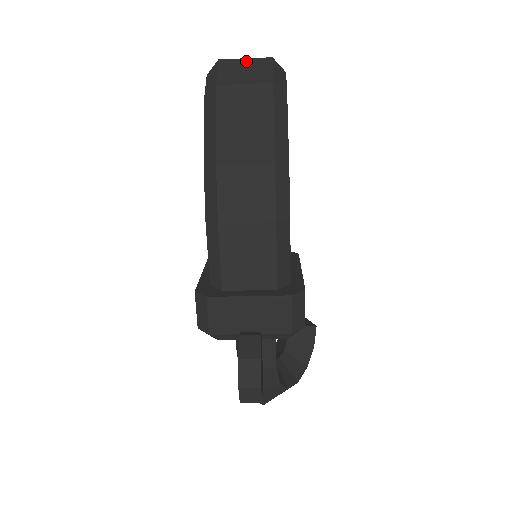
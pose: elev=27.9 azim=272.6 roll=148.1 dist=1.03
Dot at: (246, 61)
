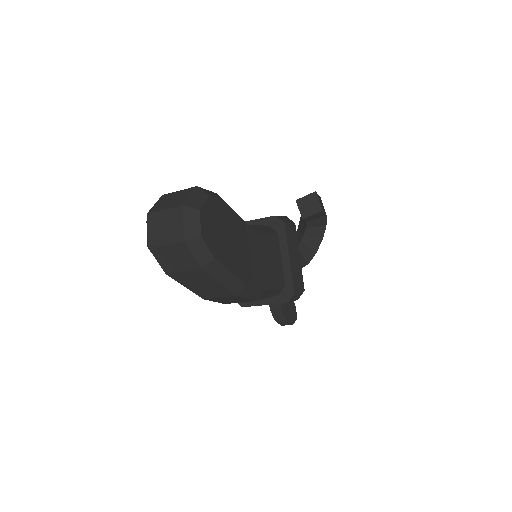
Dot at: (168, 248)
